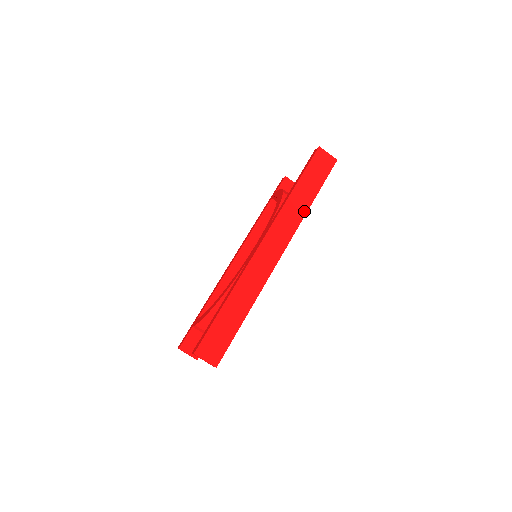
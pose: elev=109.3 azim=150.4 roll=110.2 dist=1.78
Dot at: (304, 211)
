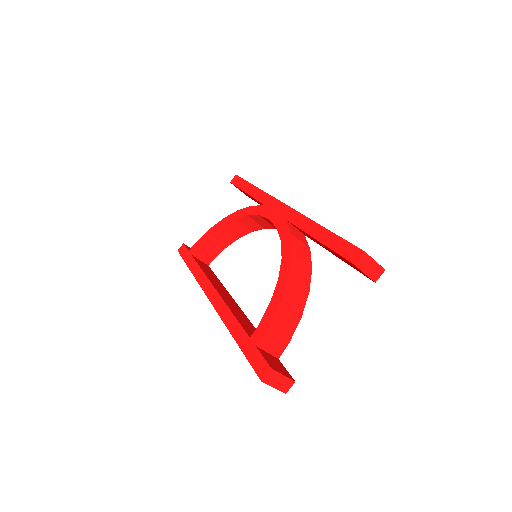
Dot at: occluded
